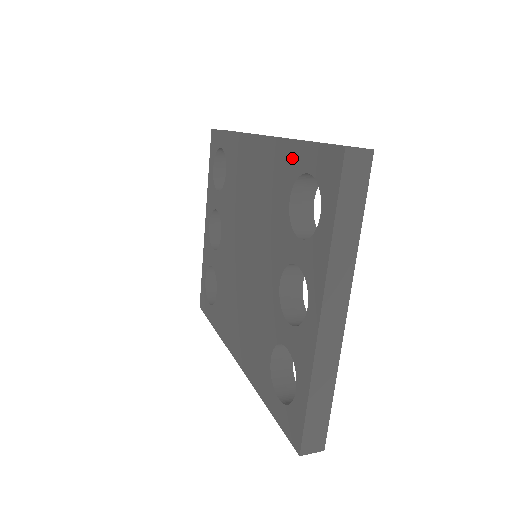
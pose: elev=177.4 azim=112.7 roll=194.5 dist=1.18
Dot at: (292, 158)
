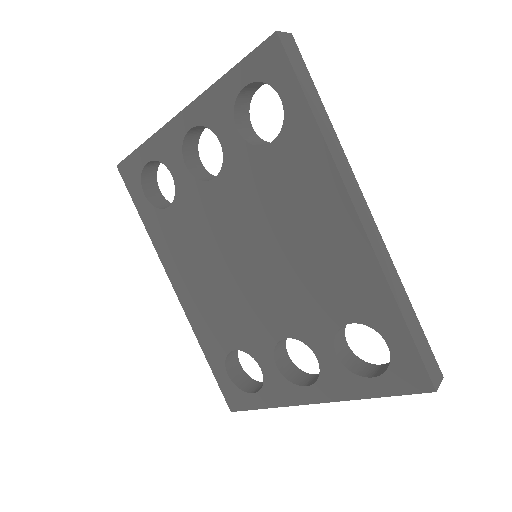
Dot at: (383, 312)
